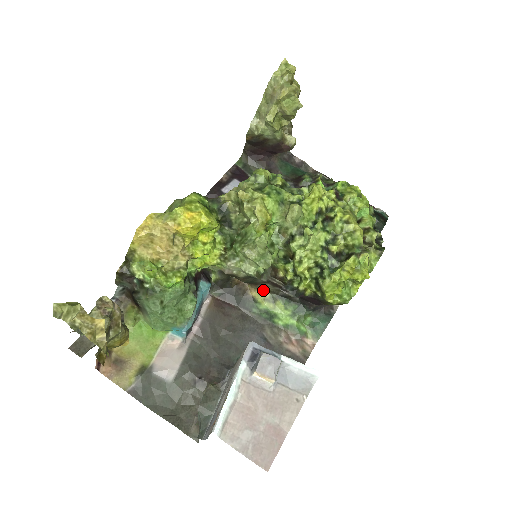
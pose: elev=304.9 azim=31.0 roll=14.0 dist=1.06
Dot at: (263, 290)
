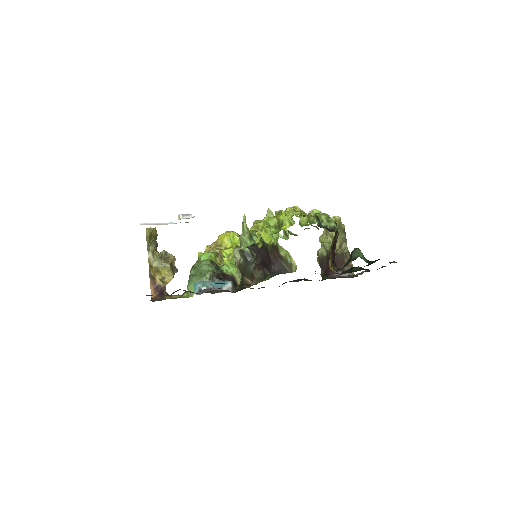
Dot at: (257, 281)
